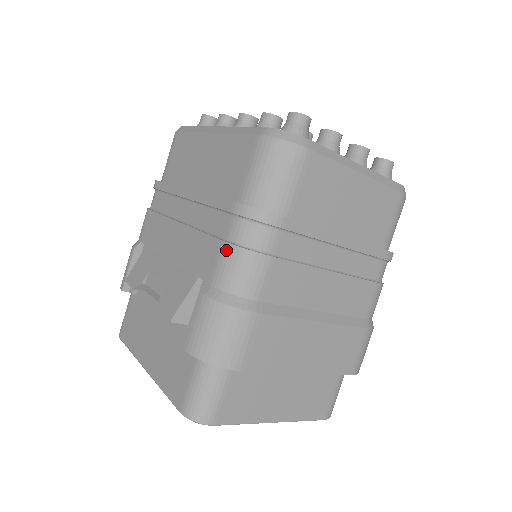
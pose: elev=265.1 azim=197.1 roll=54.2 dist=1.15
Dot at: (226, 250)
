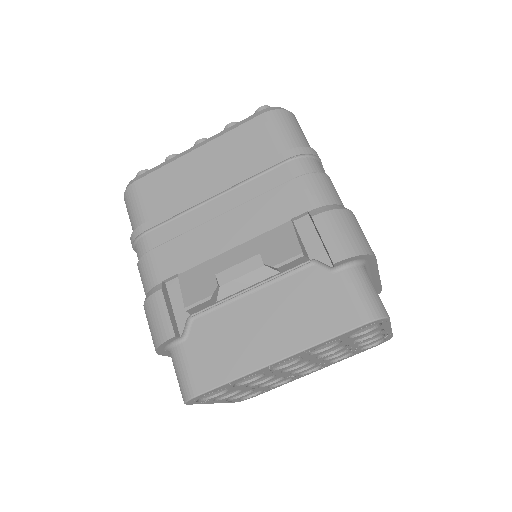
Dot at: (305, 180)
